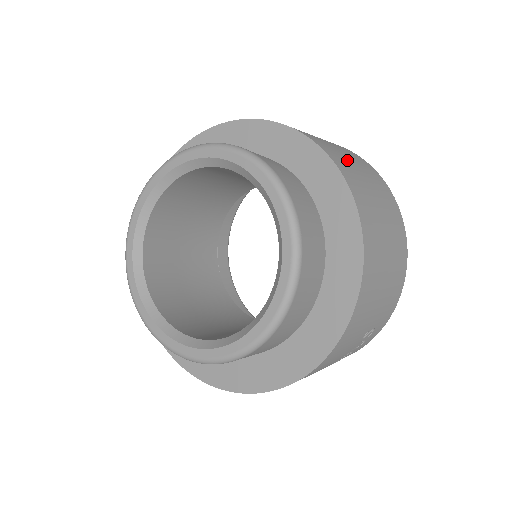
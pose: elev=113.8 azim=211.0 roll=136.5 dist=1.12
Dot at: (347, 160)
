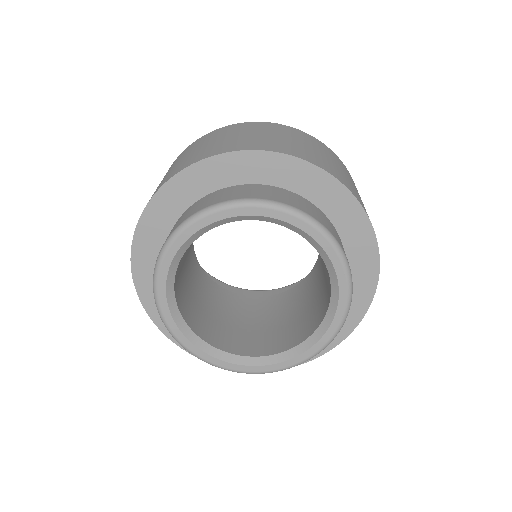
Dot at: (250, 138)
